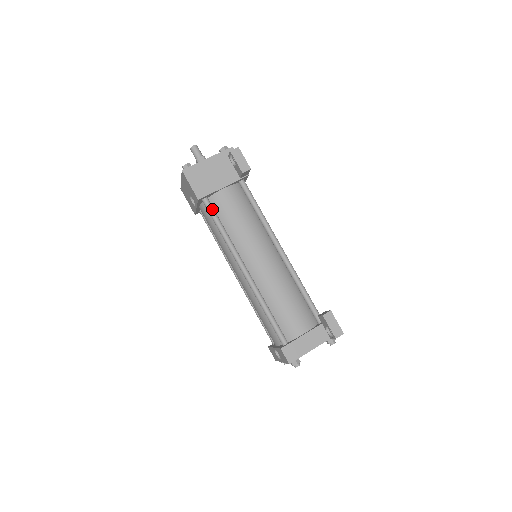
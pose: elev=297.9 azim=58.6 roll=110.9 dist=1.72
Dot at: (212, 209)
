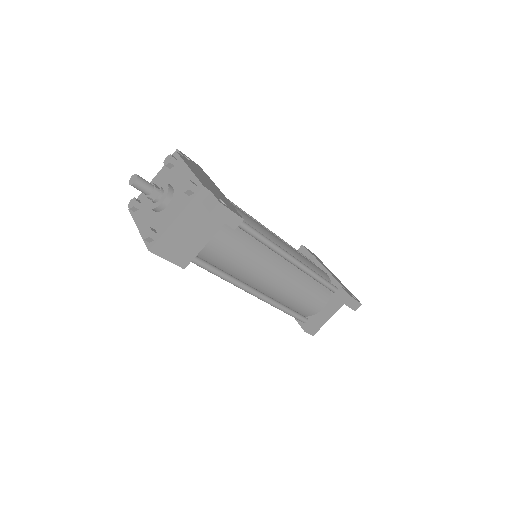
Dot at: (202, 264)
